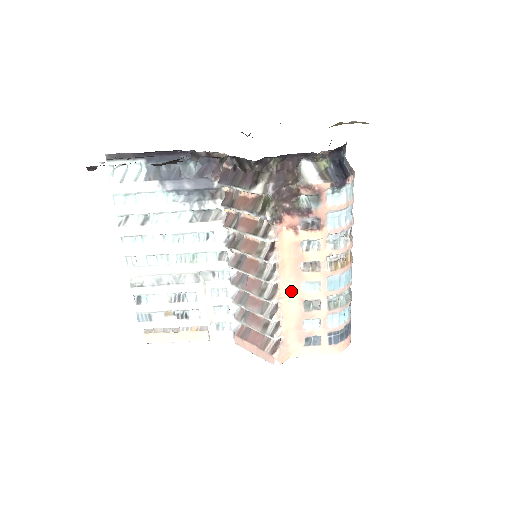
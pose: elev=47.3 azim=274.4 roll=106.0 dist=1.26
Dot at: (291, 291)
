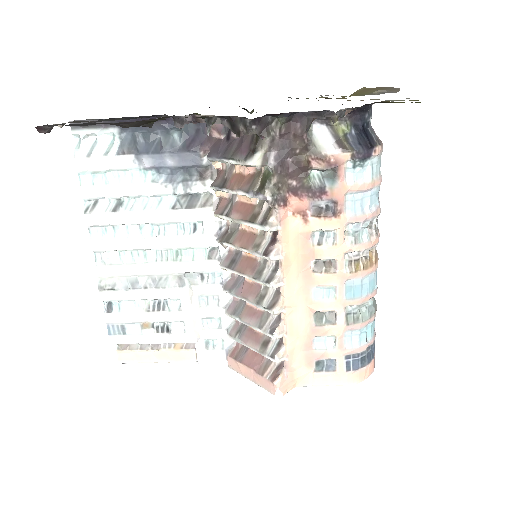
Dot at: (298, 298)
